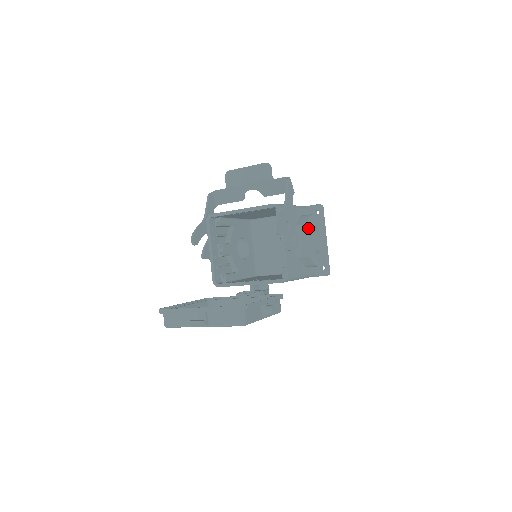
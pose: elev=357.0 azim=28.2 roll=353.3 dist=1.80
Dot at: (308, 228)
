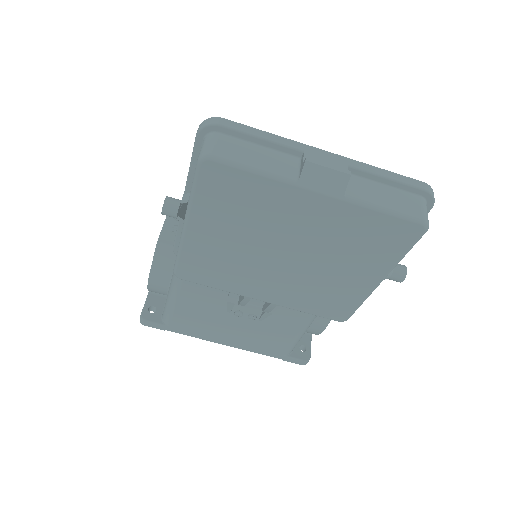
Dot at: occluded
